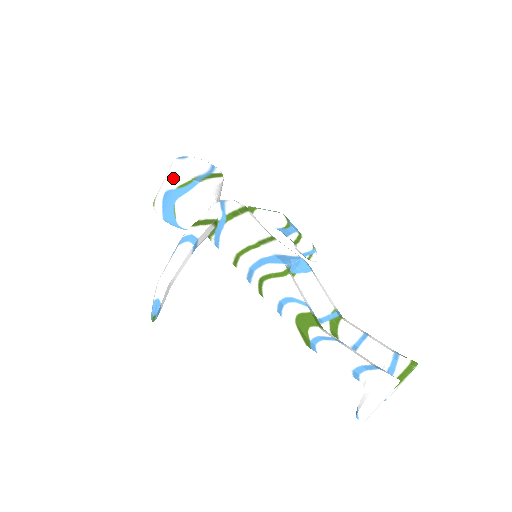
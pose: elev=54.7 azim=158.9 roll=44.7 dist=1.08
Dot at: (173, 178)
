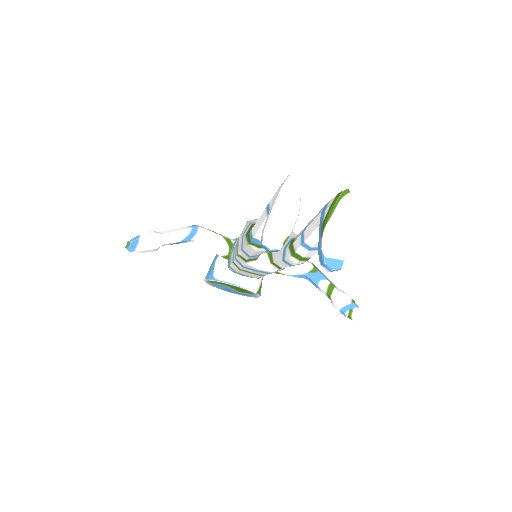
Dot at: occluded
